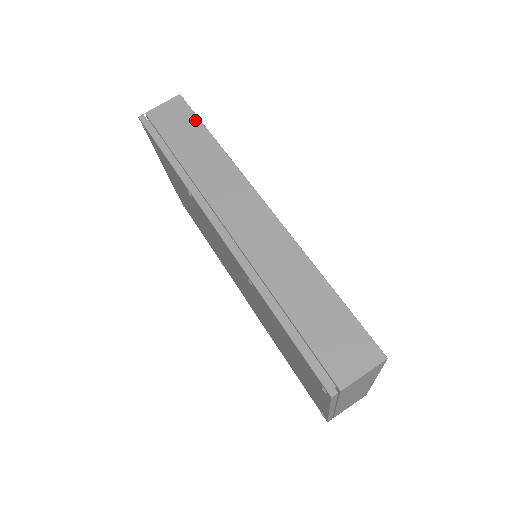
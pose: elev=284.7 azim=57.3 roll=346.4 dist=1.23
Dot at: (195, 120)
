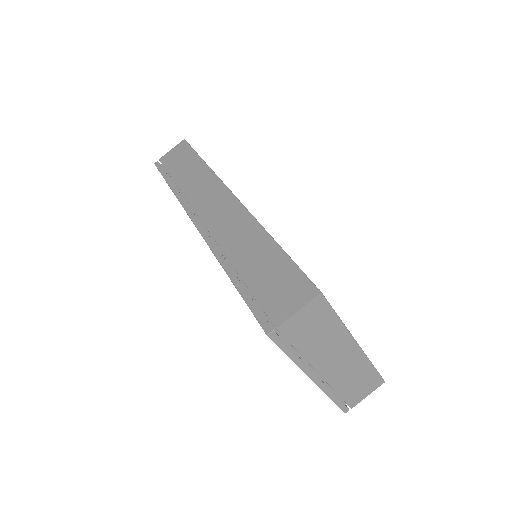
Dot at: (192, 153)
